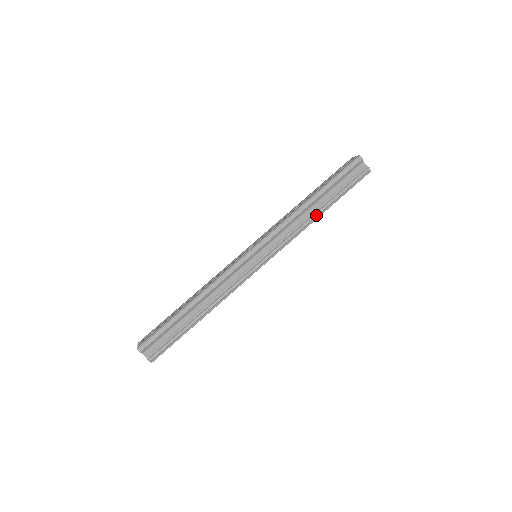
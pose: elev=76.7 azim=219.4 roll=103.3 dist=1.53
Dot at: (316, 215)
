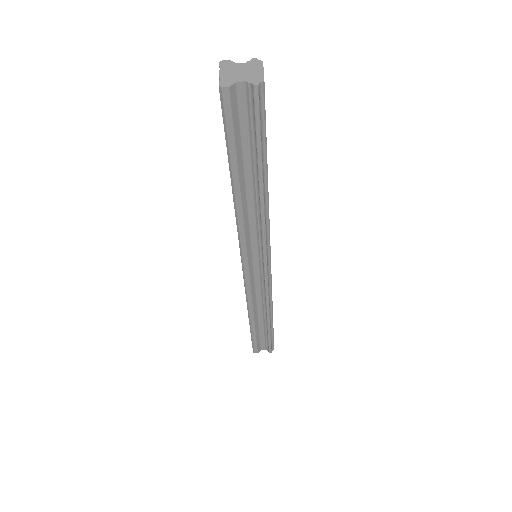
Dot at: (262, 198)
